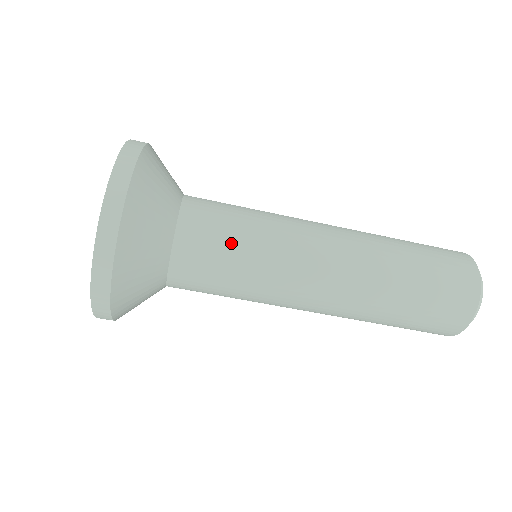
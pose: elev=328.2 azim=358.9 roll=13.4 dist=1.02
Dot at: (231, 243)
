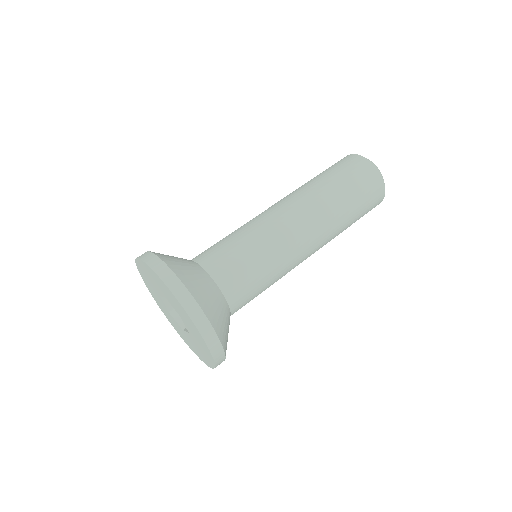
Dot at: (257, 278)
